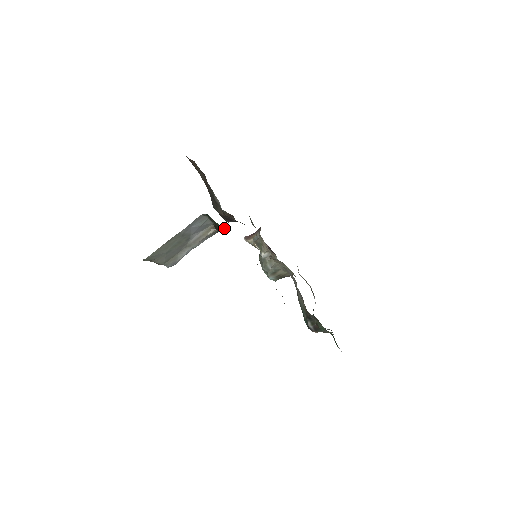
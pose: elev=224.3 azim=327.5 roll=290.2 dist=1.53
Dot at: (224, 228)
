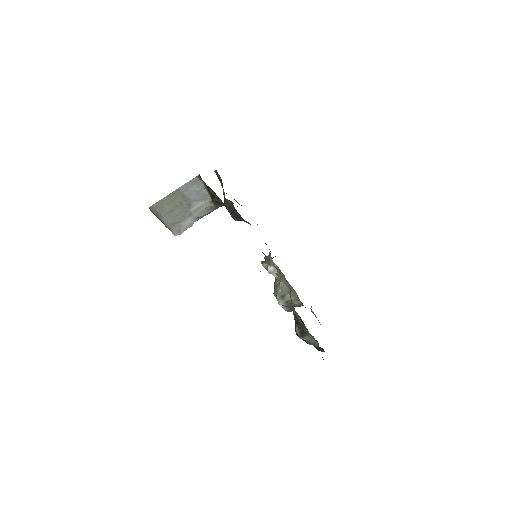
Dot at: (216, 197)
